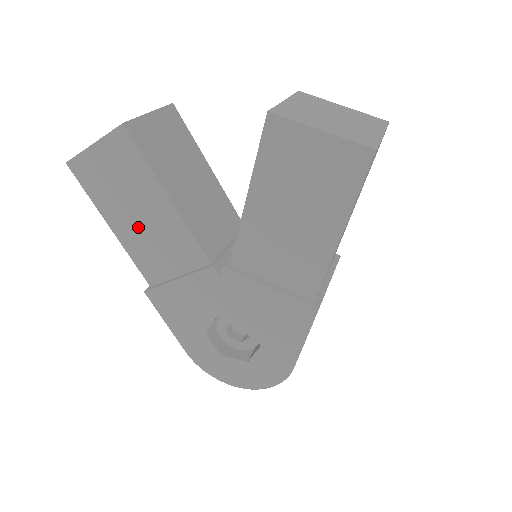
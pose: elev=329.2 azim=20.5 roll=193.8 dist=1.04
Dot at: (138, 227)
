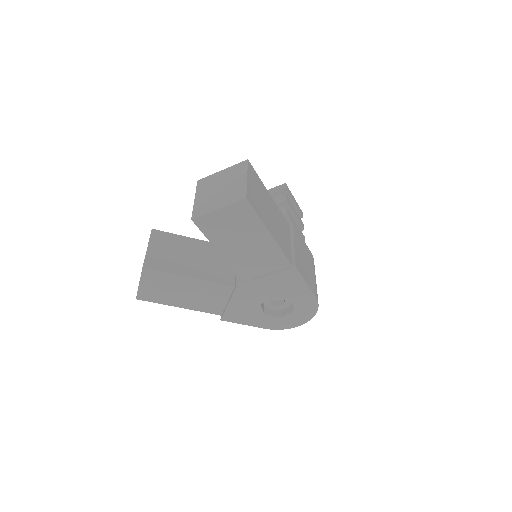
Dot at: (190, 298)
